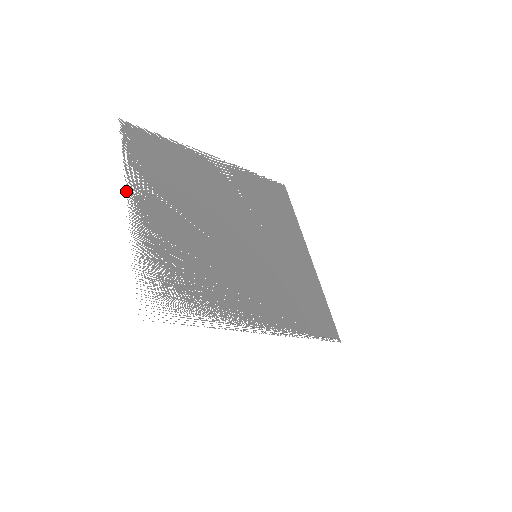
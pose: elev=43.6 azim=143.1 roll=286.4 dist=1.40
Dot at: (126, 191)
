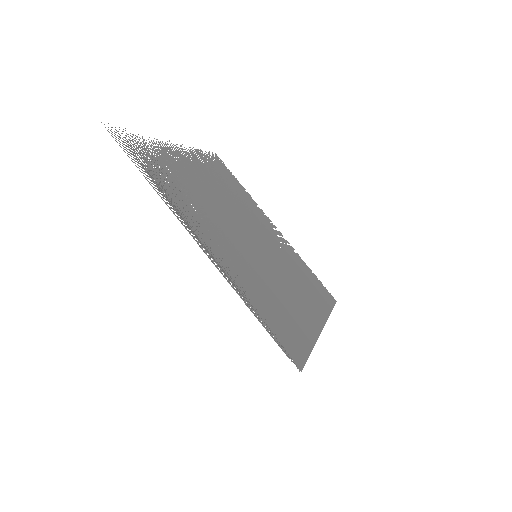
Dot at: occluded
